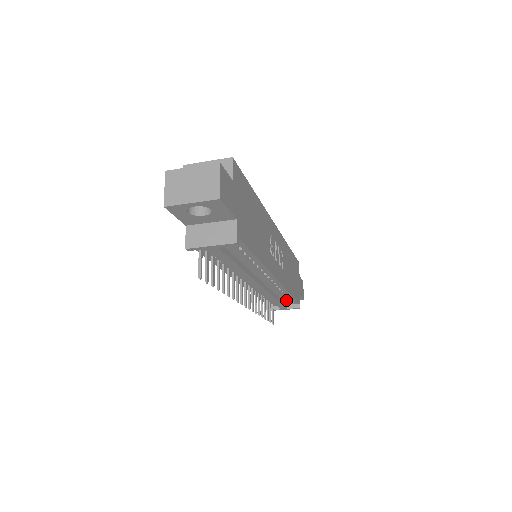
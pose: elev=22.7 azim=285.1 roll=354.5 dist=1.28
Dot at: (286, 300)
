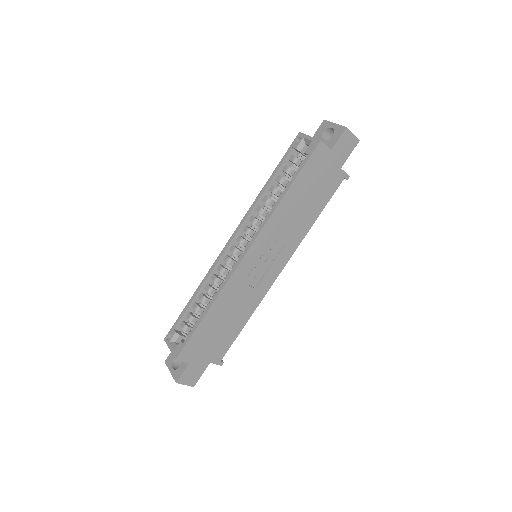
Dot at: occluded
